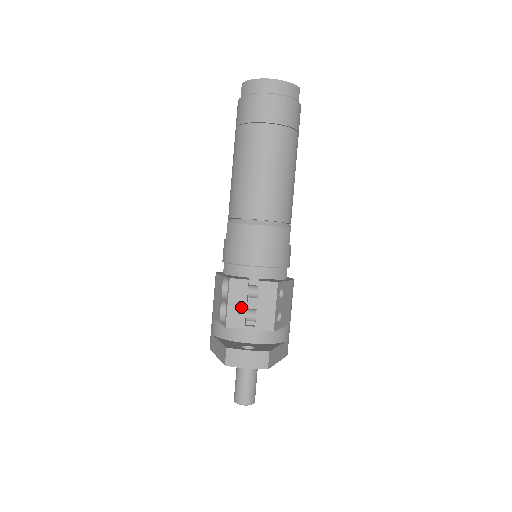
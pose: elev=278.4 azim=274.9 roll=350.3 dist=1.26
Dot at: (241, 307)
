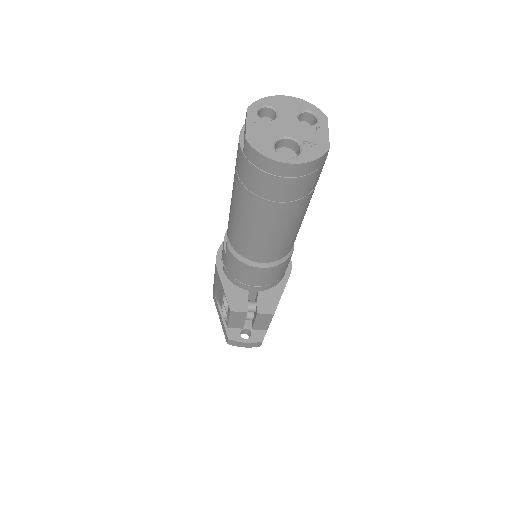
Dot at: (240, 322)
